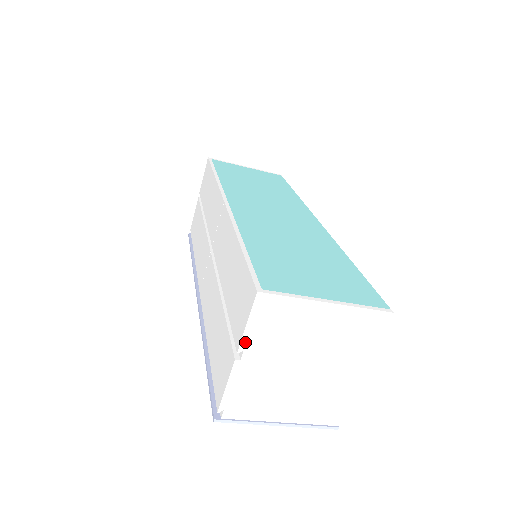
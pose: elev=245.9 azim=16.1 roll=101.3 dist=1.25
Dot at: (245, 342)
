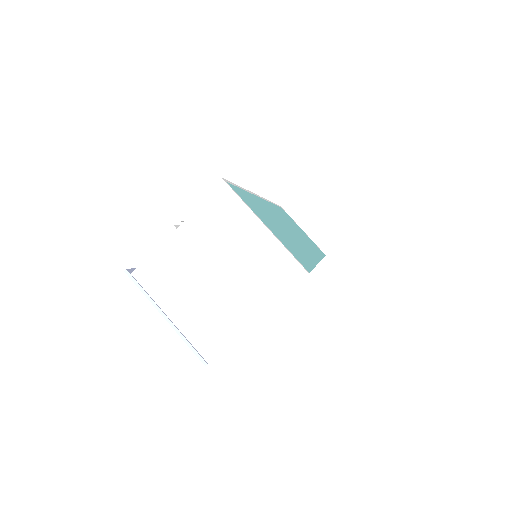
Dot at: (189, 215)
